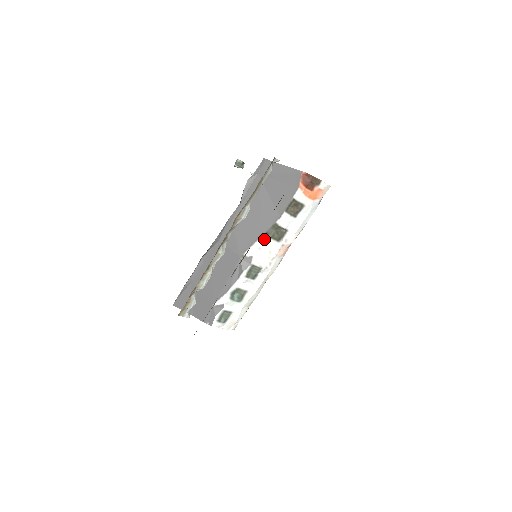
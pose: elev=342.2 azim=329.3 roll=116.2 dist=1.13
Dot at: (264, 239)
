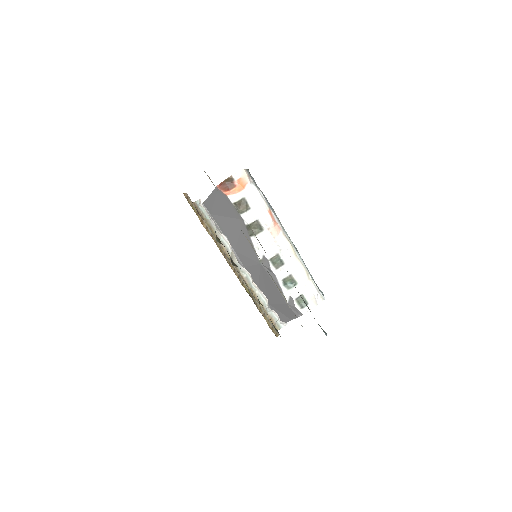
Dot at: (254, 240)
